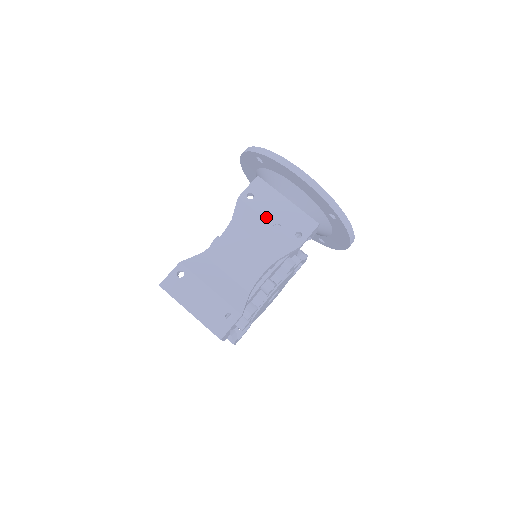
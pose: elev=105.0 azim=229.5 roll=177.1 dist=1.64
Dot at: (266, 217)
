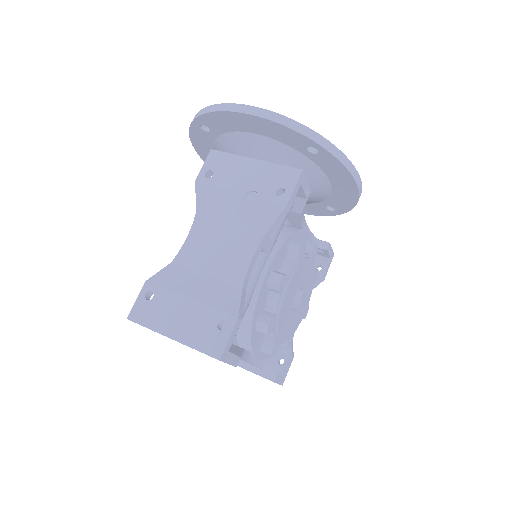
Dot at: (234, 189)
